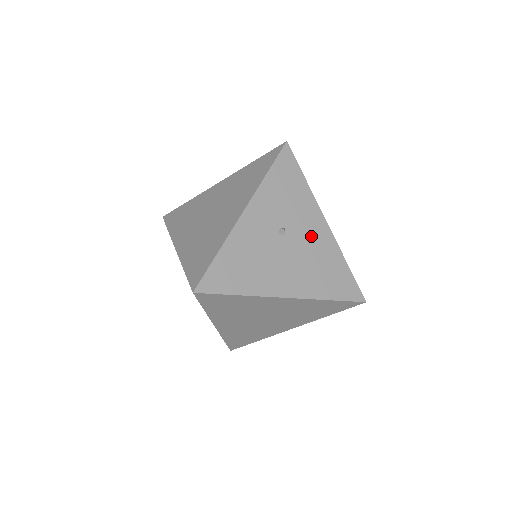
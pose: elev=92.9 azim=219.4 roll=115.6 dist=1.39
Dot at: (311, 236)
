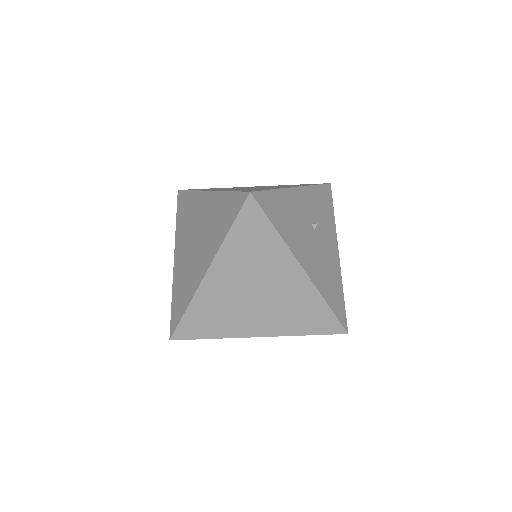
Dot at: (328, 249)
